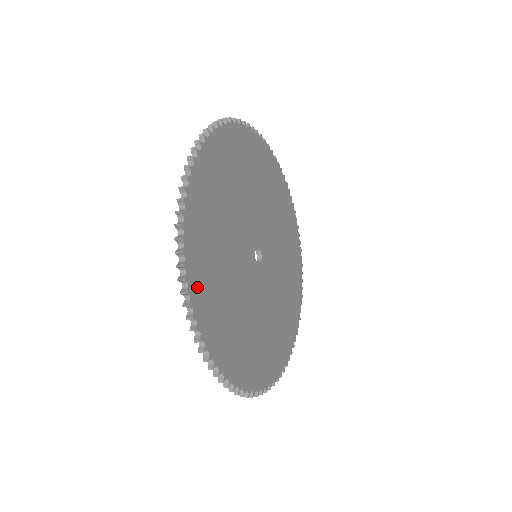
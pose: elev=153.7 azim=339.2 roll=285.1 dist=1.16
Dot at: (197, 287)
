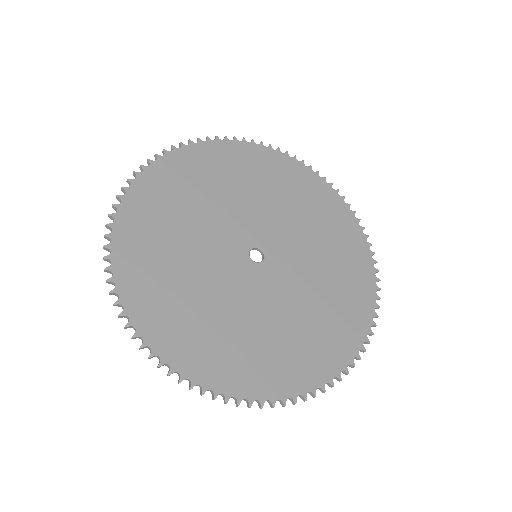
Dot at: (140, 306)
